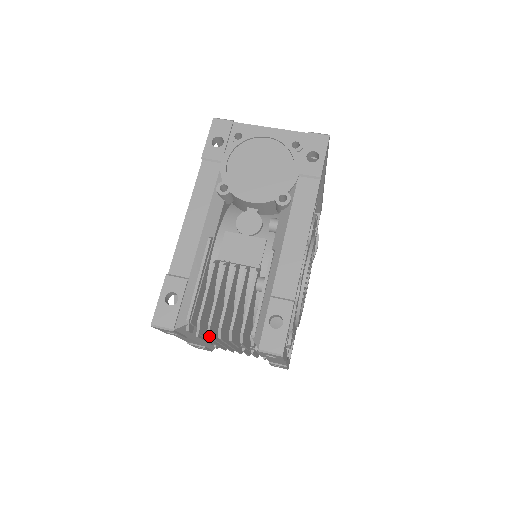
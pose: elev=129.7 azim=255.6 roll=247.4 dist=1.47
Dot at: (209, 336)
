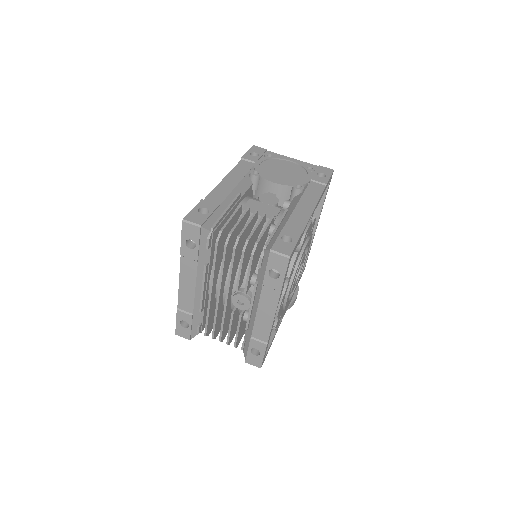
Dot at: (225, 246)
